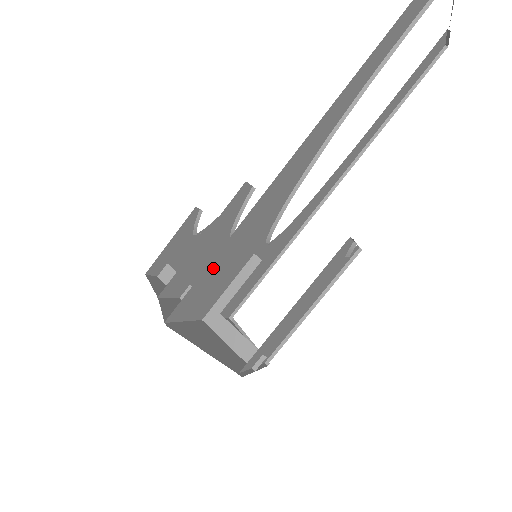
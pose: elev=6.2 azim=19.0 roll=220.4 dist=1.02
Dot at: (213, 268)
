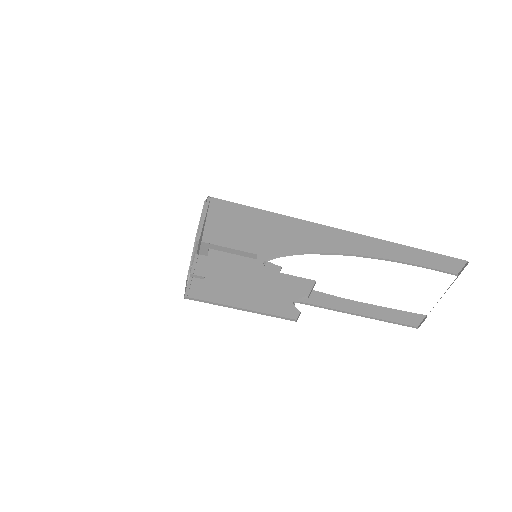
Dot at: (252, 215)
